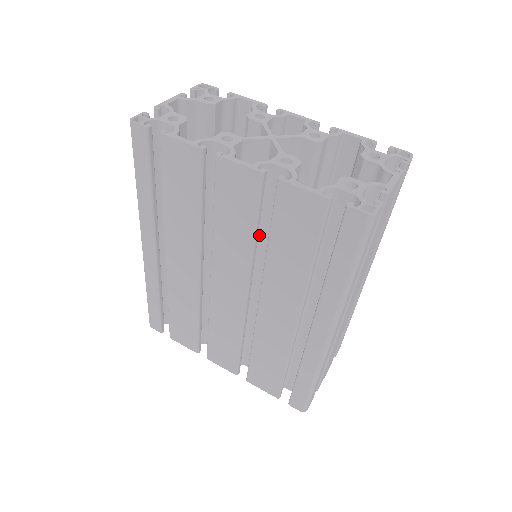
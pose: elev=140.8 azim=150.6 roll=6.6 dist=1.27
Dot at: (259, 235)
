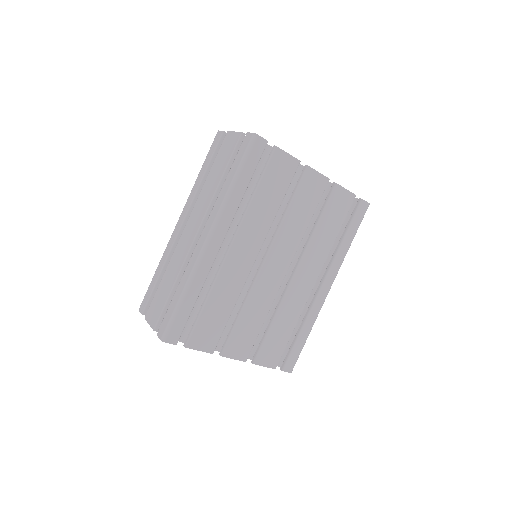
Dot at: occluded
